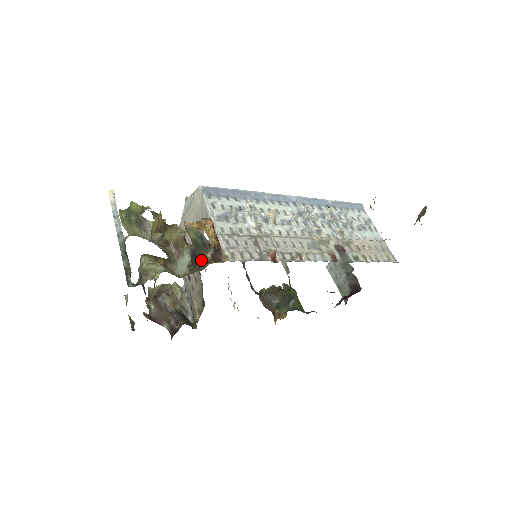
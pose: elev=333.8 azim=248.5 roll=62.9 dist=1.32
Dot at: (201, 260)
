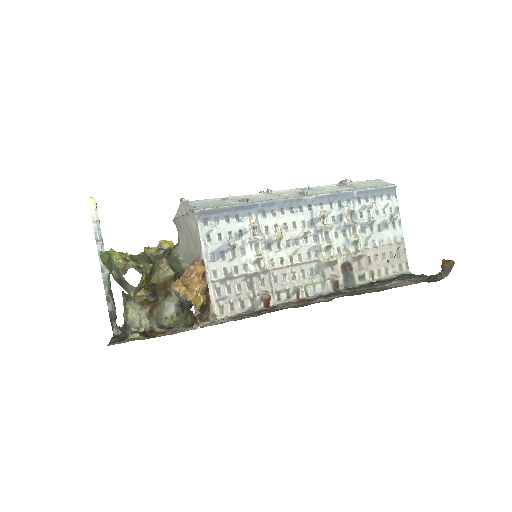
Dot at: (188, 312)
